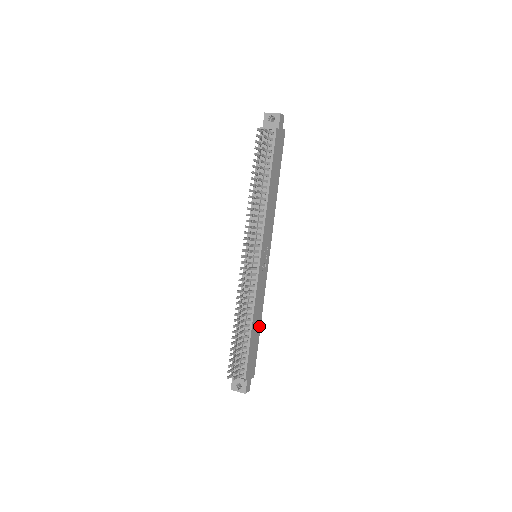
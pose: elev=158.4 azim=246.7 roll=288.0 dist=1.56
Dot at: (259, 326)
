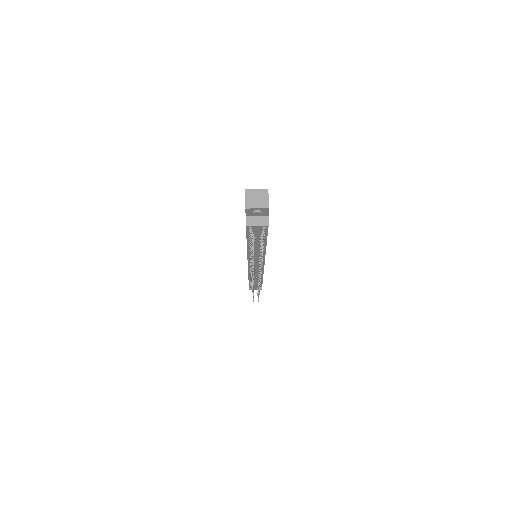
Dot at: occluded
